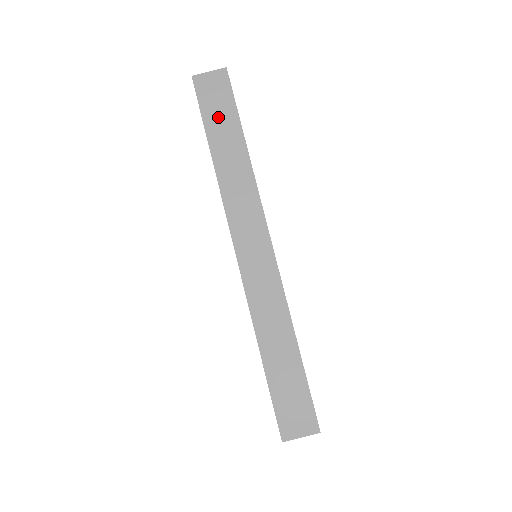
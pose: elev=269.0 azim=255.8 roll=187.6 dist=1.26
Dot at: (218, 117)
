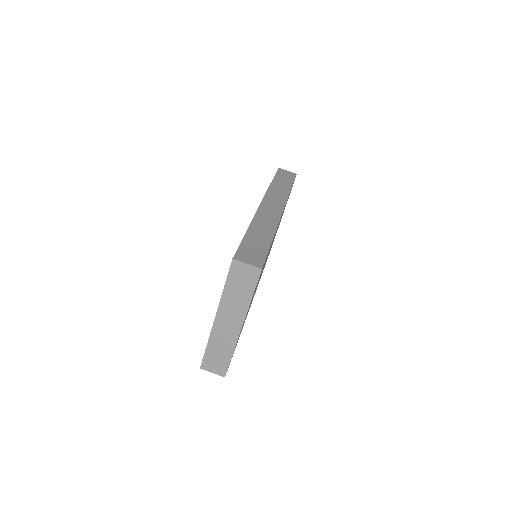
Dot at: (283, 178)
